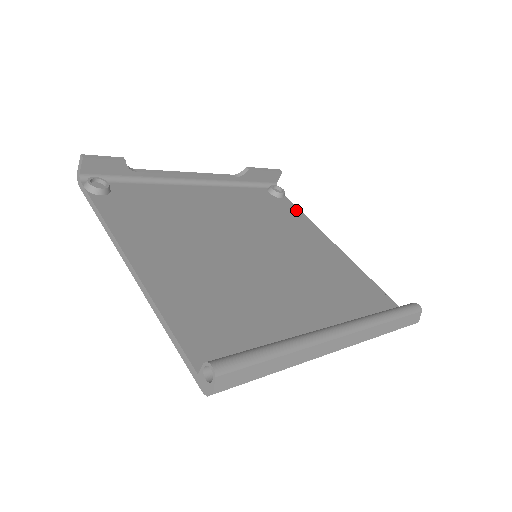
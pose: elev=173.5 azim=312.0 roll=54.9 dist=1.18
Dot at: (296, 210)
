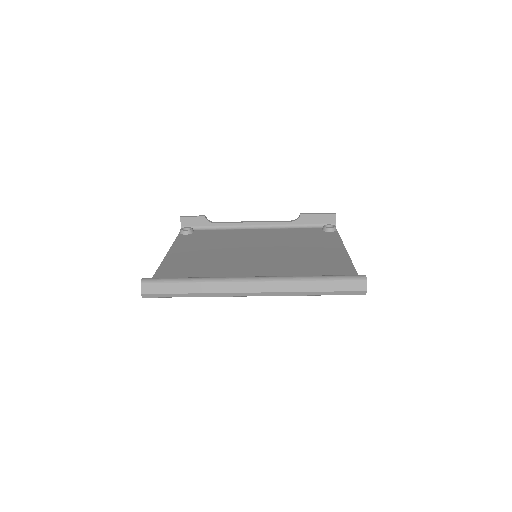
Dot at: (335, 237)
